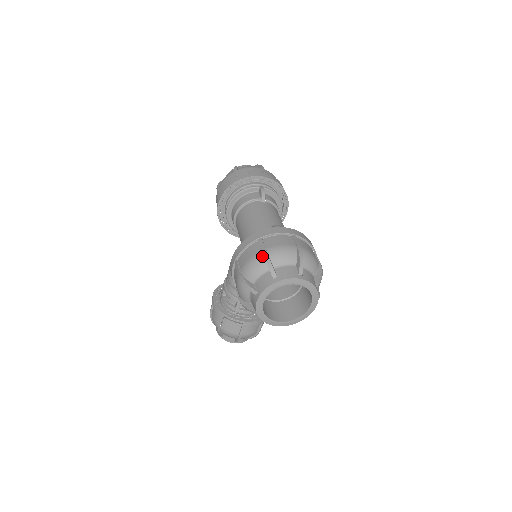
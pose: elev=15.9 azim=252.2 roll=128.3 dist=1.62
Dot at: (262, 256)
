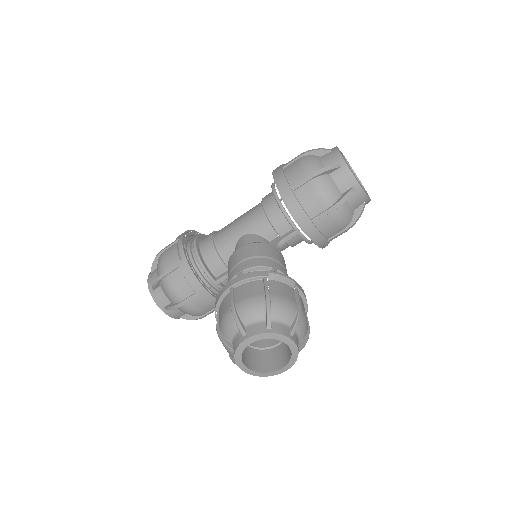
Dot at: occluded
